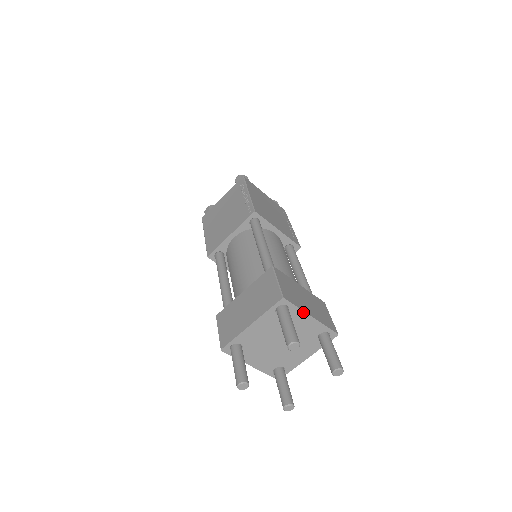
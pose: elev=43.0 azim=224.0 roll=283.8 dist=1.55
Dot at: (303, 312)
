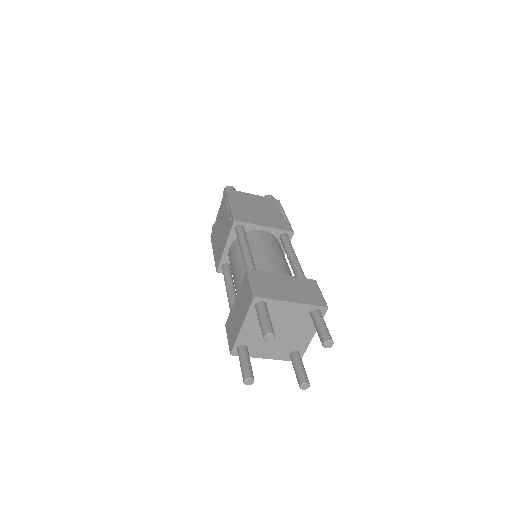
Dot at: (281, 301)
